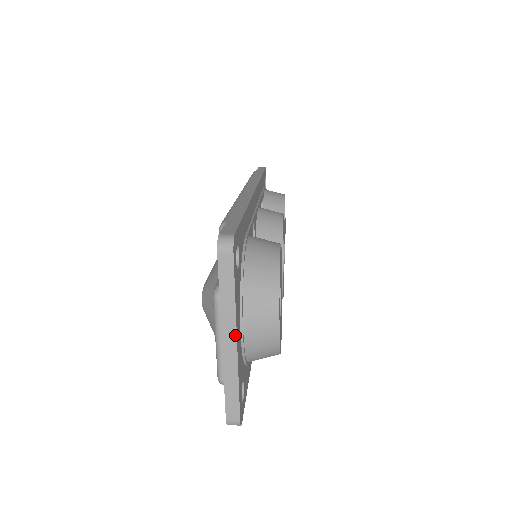
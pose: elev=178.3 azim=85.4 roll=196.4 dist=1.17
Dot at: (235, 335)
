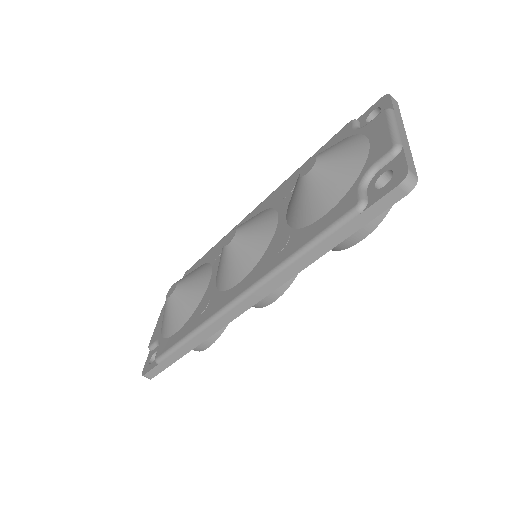
Dot at: (405, 131)
